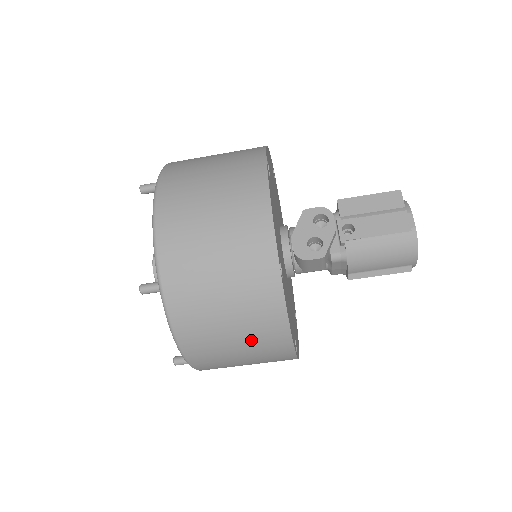
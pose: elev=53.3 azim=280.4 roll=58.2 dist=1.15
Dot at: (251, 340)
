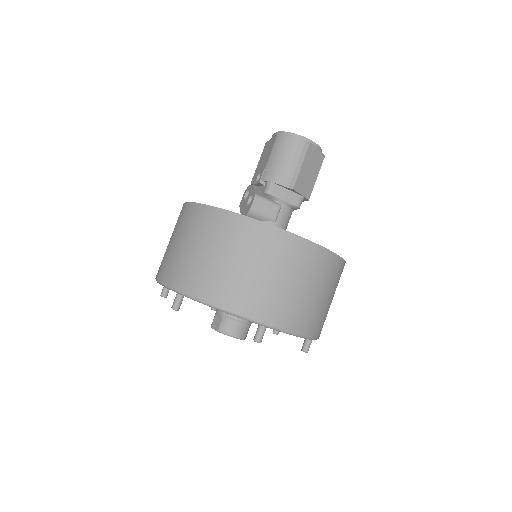
Dot at: (243, 251)
